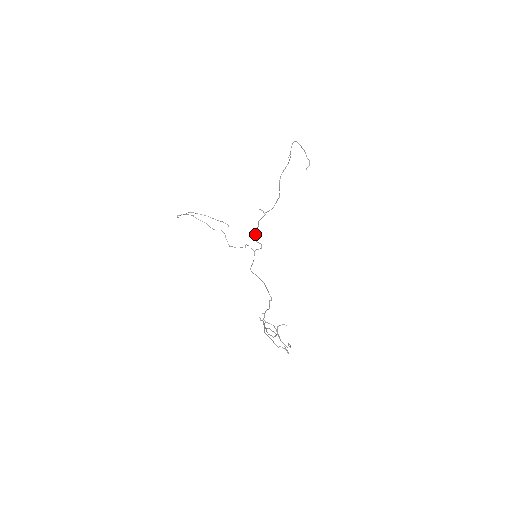
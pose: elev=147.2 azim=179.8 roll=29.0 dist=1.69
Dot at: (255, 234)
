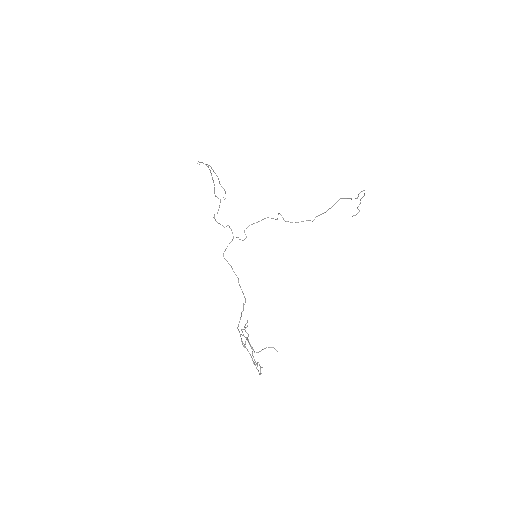
Dot at: (249, 225)
